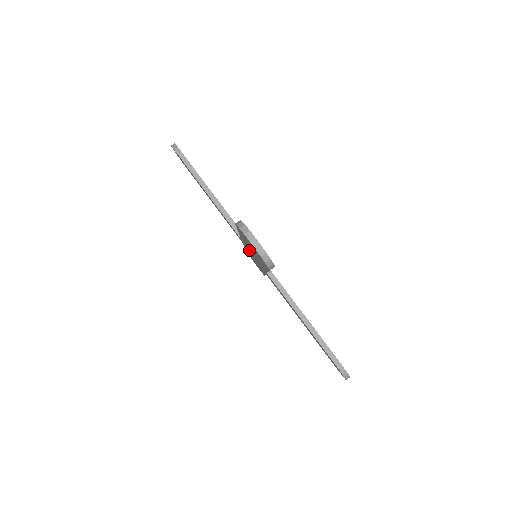
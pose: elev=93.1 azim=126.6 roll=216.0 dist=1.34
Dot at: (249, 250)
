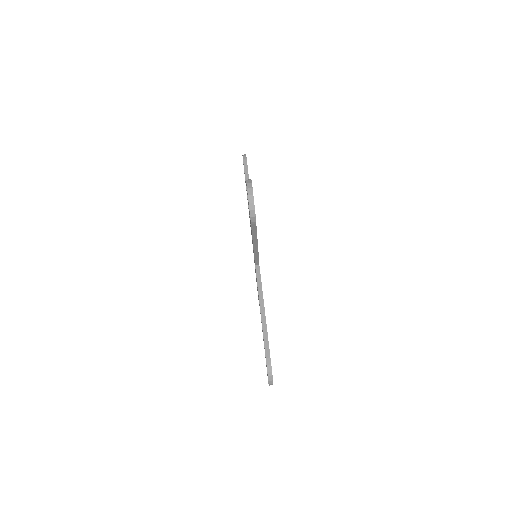
Dot at: occluded
